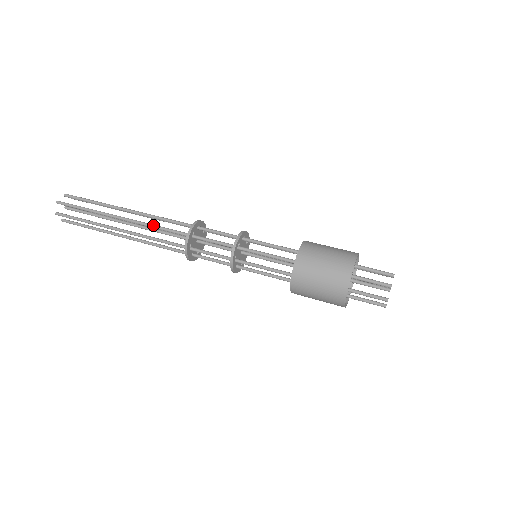
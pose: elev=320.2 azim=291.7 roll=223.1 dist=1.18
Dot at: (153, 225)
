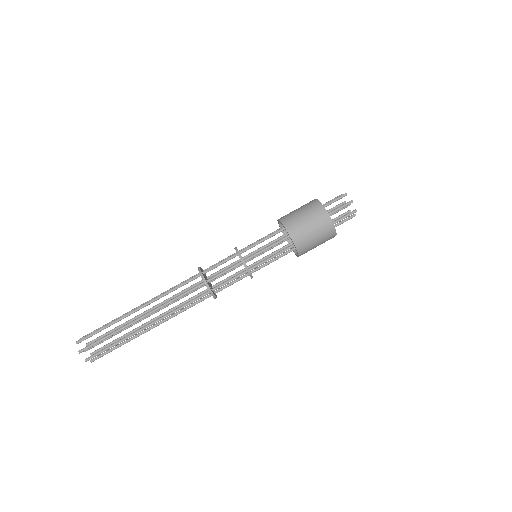
Dot at: (172, 300)
